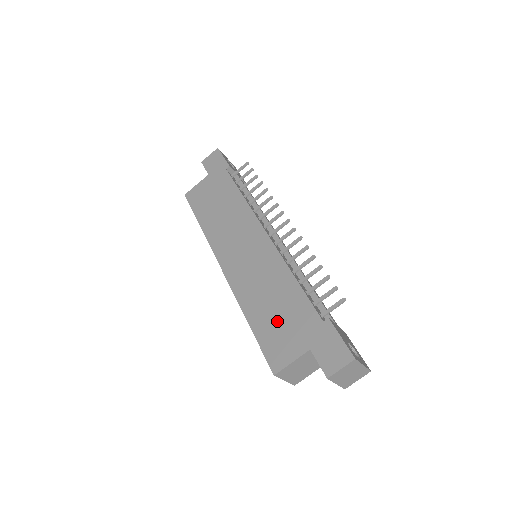
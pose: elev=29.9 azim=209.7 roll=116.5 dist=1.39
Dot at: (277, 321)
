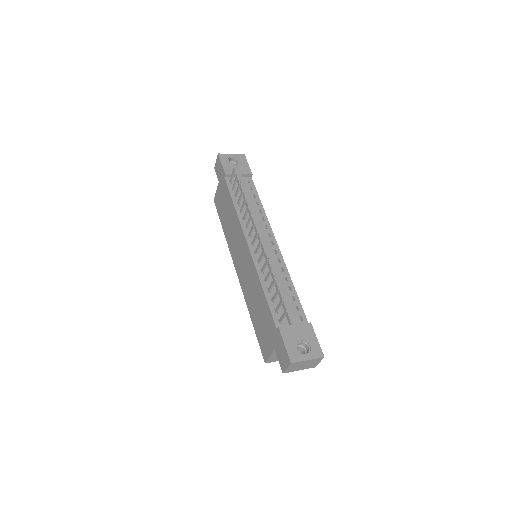
Dot at: (261, 323)
